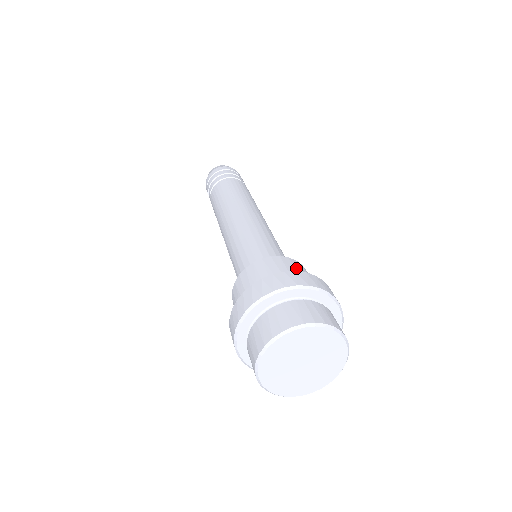
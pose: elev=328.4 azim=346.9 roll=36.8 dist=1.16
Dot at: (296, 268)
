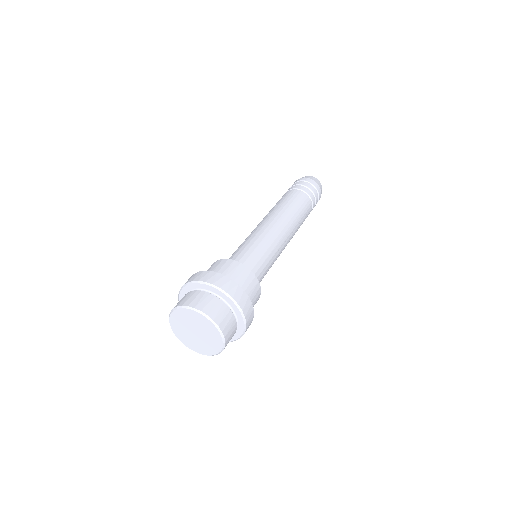
Dot at: (229, 269)
